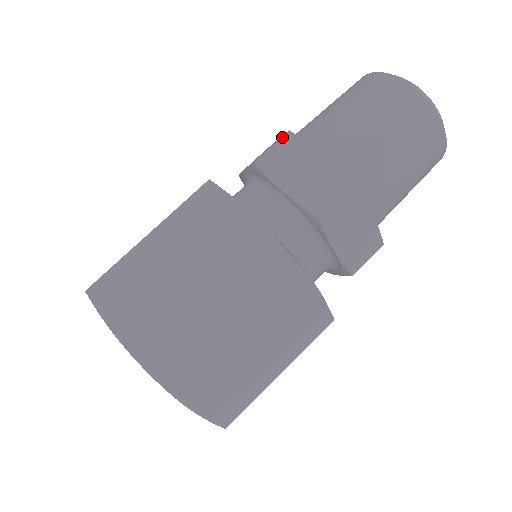
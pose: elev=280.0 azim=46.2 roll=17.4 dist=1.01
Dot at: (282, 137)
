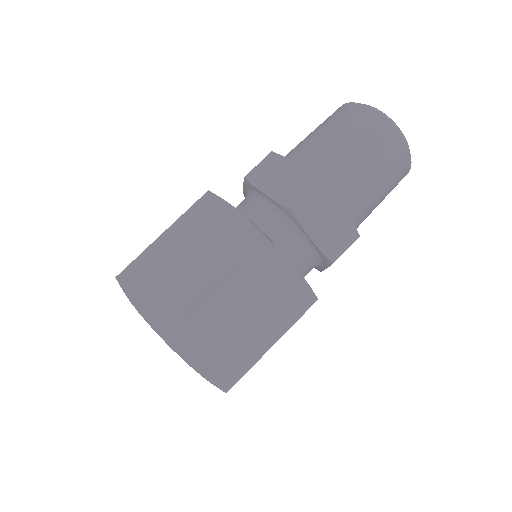
Dot at: (266, 156)
